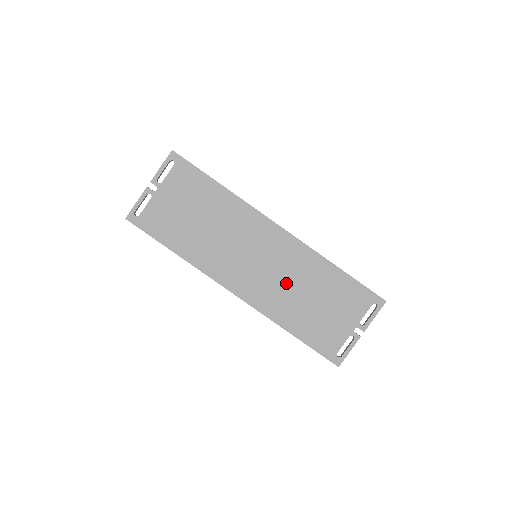
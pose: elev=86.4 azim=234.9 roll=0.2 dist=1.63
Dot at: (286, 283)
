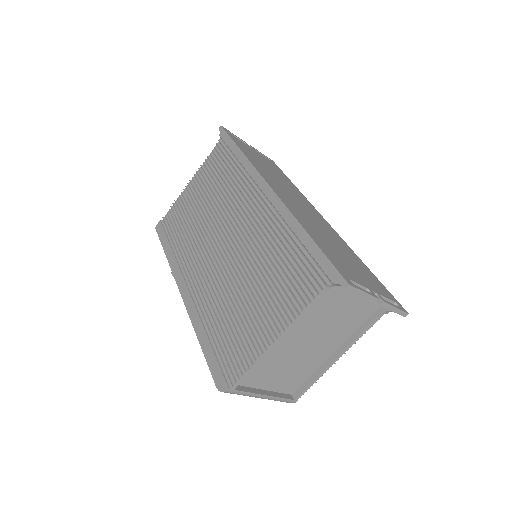
Dot at: (318, 226)
